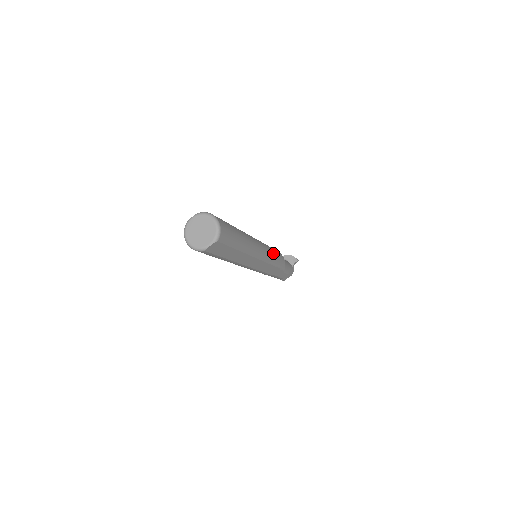
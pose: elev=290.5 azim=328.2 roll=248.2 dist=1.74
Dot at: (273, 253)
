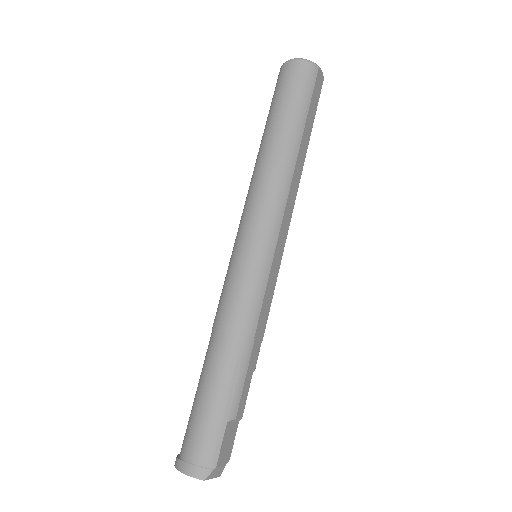
Dot at: occluded
